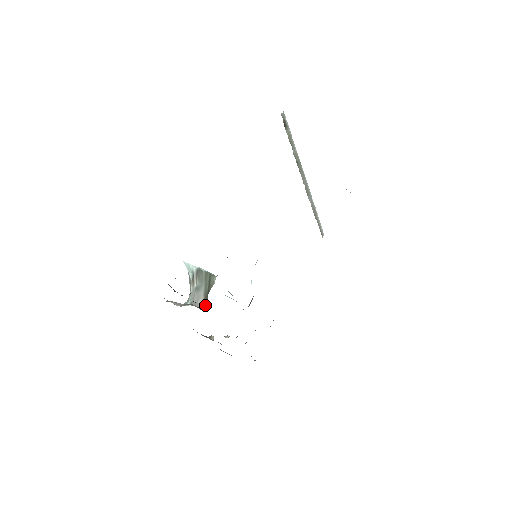
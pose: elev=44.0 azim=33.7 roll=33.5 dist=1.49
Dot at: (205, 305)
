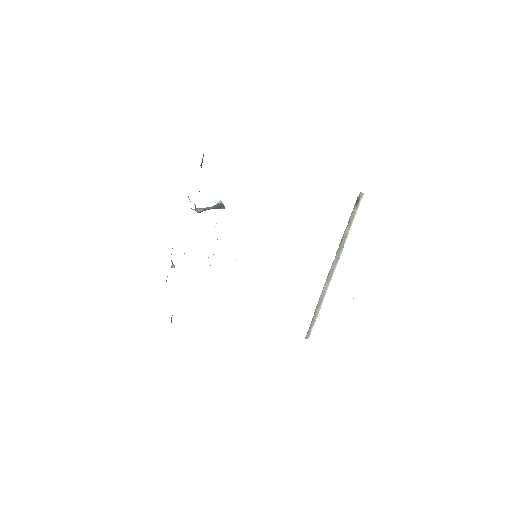
Dot at: (200, 212)
